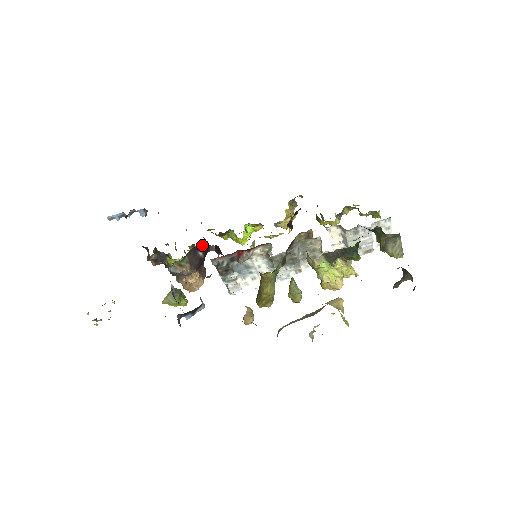
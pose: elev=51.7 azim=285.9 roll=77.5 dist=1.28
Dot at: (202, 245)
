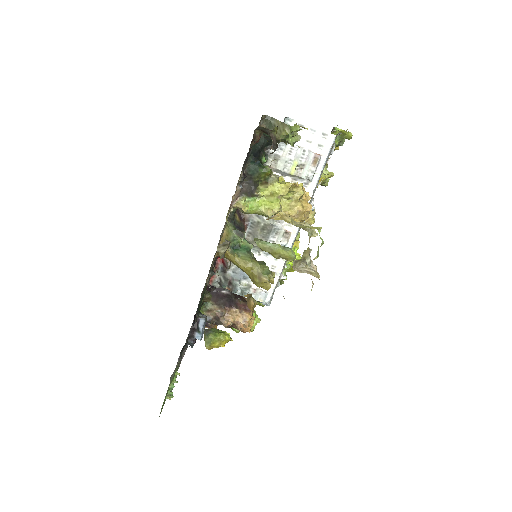
Dot at: occluded
